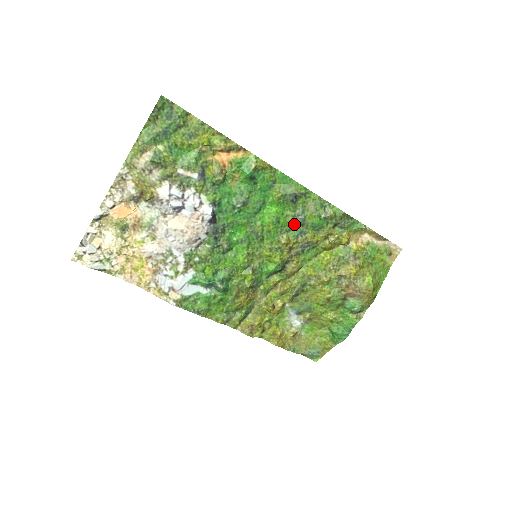
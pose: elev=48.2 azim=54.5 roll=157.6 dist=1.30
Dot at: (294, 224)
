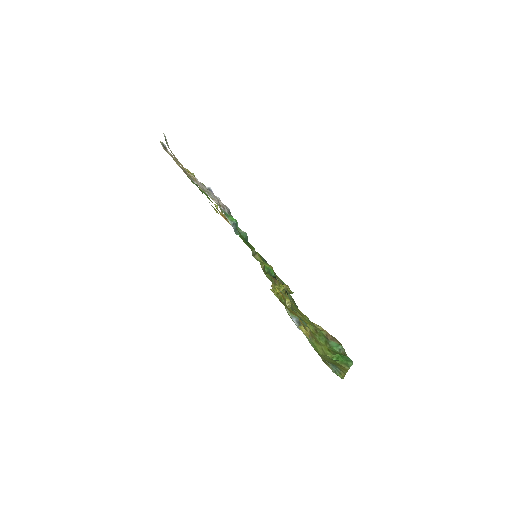
Dot at: occluded
